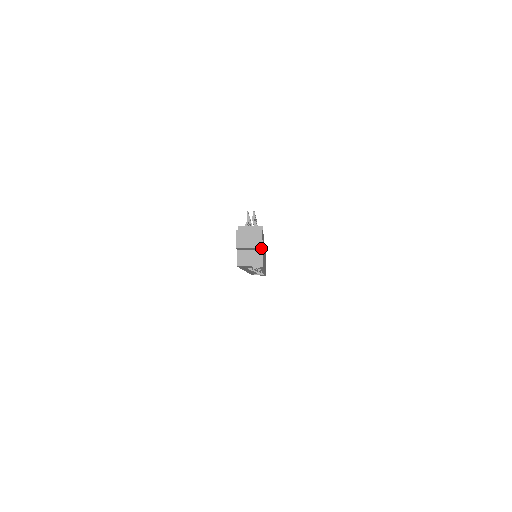
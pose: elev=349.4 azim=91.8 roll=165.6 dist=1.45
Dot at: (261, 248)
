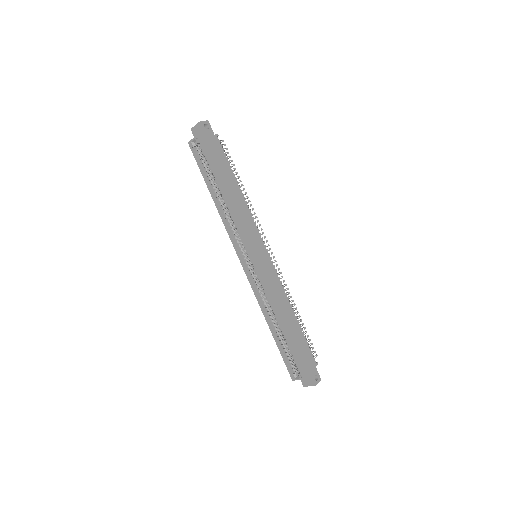
Dot at: (200, 123)
